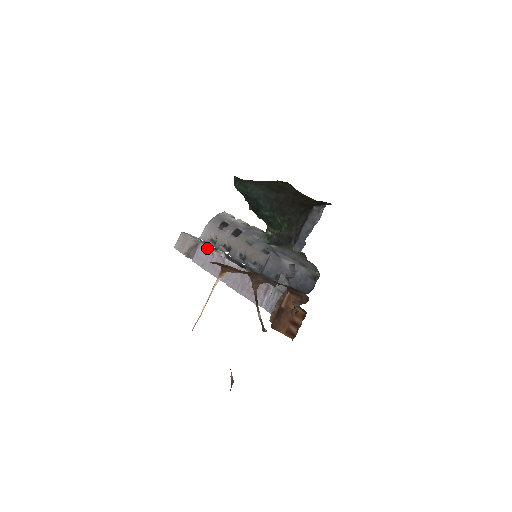
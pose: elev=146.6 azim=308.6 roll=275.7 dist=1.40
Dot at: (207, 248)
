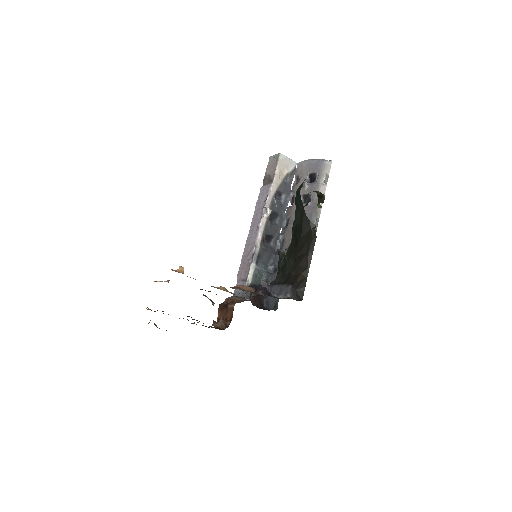
Dot at: (268, 196)
